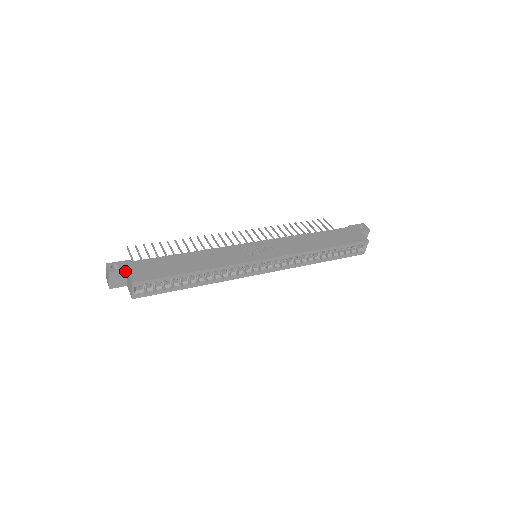
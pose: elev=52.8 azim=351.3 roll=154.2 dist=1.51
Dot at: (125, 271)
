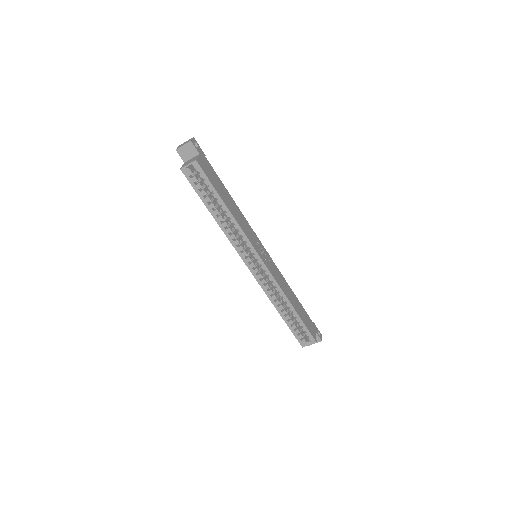
Dot at: (198, 153)
